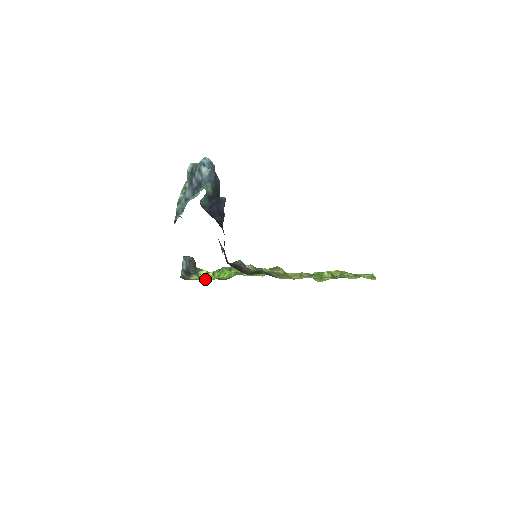
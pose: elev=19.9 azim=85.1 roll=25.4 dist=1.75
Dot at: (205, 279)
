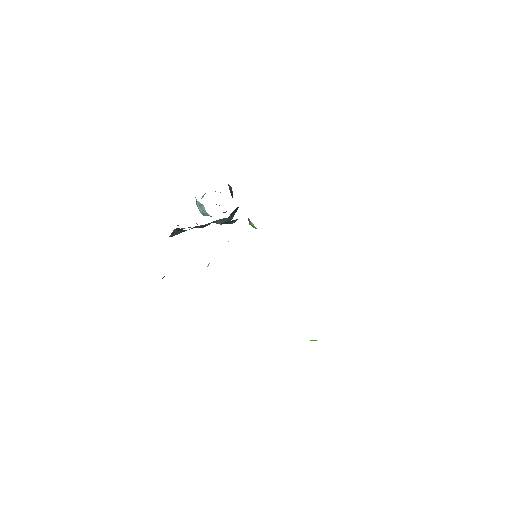
Dot at: occluded
